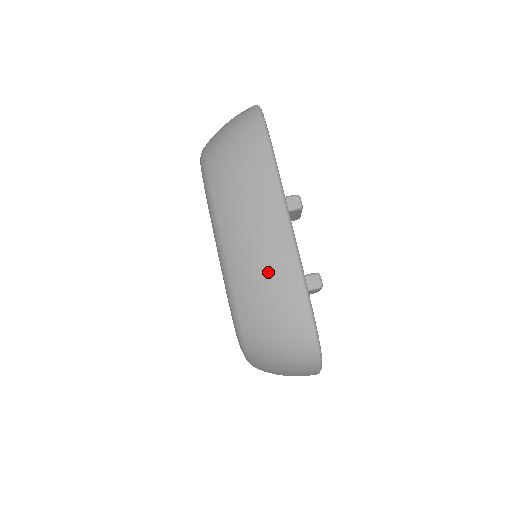
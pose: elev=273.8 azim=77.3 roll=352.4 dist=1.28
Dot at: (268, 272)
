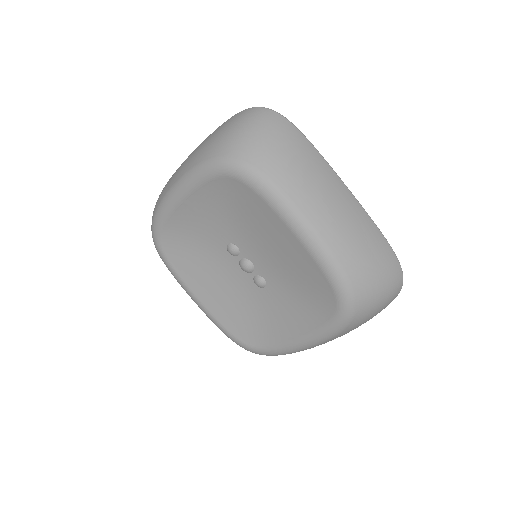
Dot at: (362, 235)
